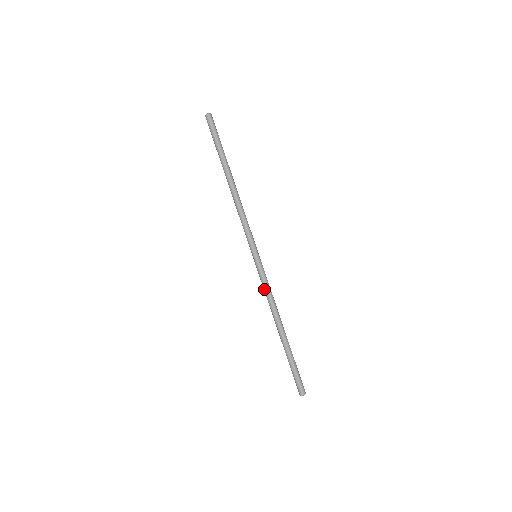
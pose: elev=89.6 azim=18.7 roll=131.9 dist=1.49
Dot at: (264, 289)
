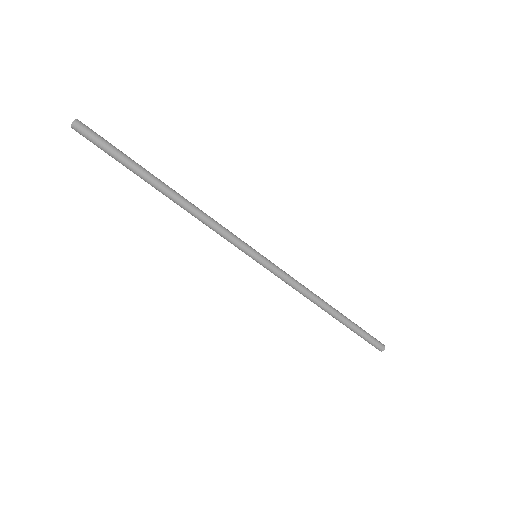
Dot at: (286, 281)
